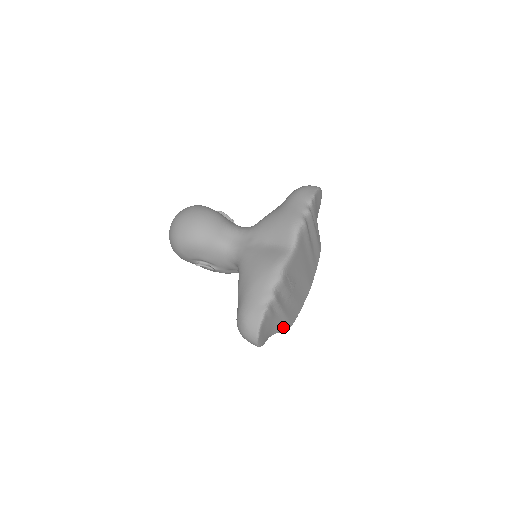
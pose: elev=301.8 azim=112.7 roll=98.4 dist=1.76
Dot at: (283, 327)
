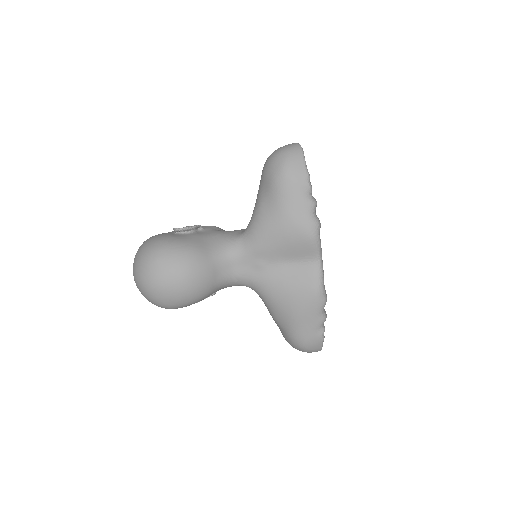
Dot at: occluded
